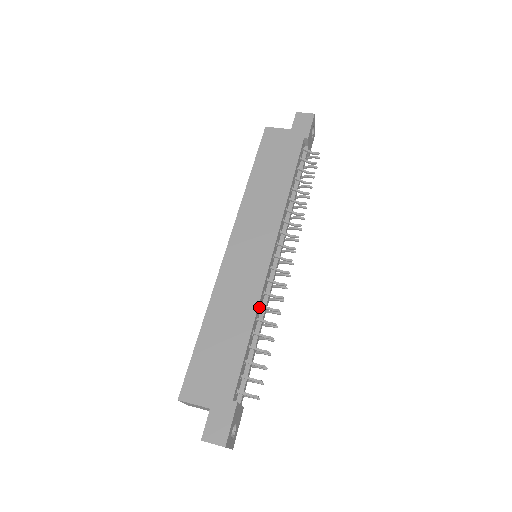
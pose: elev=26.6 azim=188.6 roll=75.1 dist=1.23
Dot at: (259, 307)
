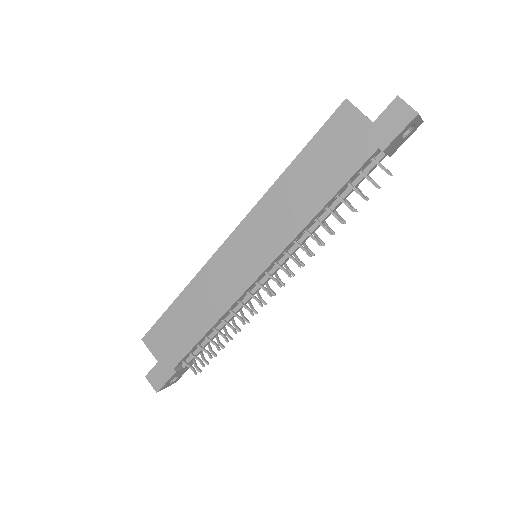
Dot at: (228, 312)
